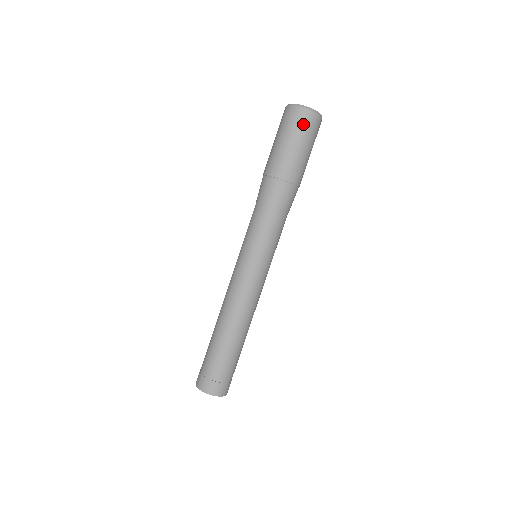
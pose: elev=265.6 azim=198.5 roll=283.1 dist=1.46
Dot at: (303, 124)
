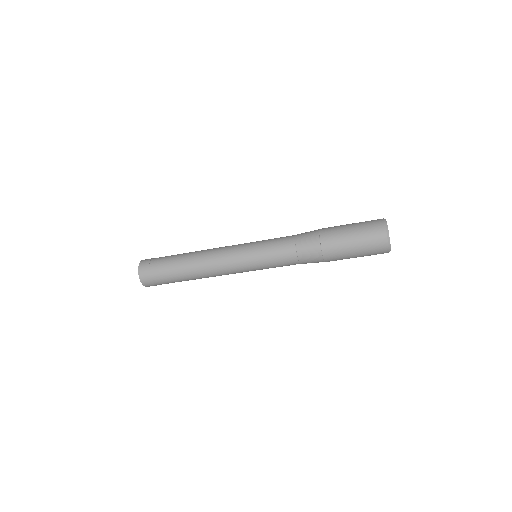
Dot at: occluded
